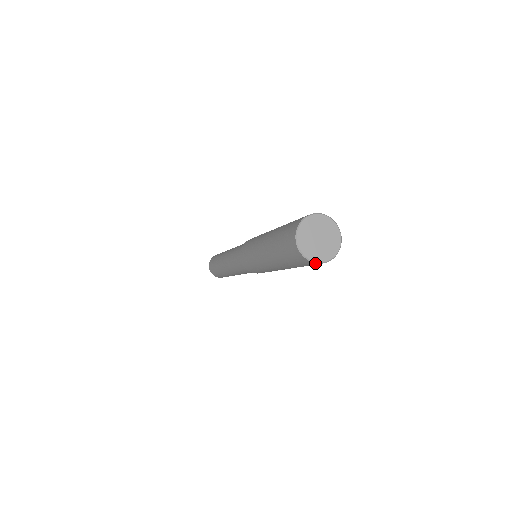
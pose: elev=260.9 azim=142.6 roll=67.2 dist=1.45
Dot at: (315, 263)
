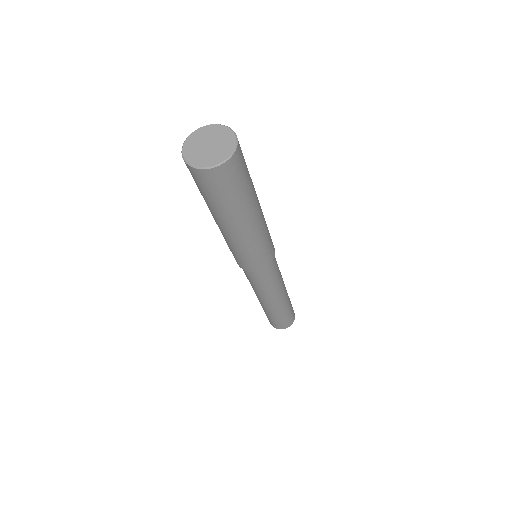
Dot at: (201, 170)
